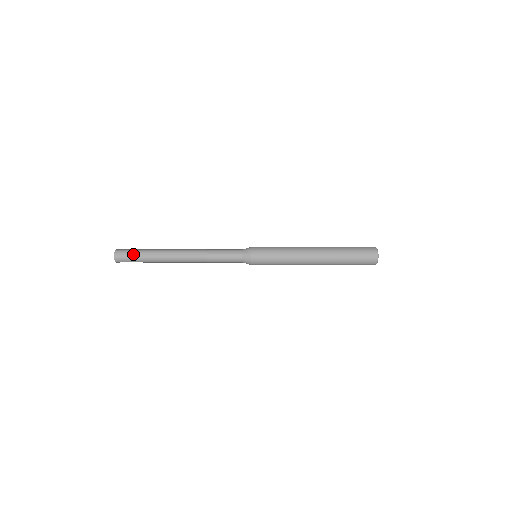
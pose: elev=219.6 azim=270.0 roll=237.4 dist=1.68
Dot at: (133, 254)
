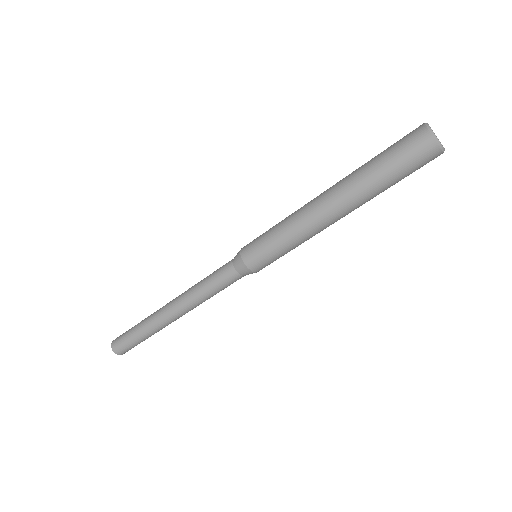
Dot at: (127, 331)
